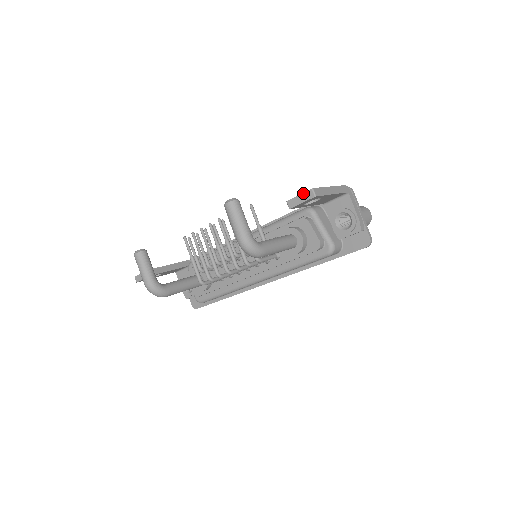
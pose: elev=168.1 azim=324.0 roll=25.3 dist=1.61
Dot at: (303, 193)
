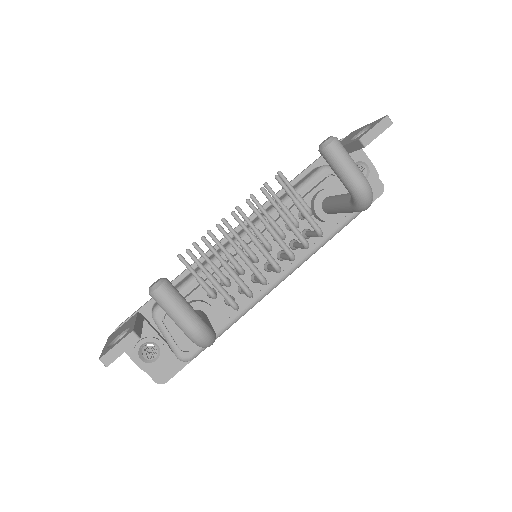
Dot at: (378, 123)
